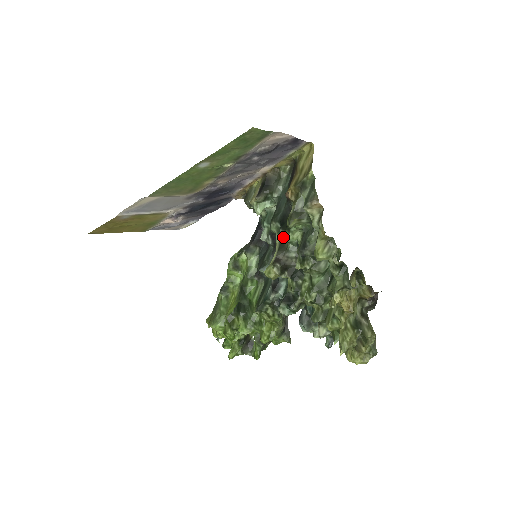
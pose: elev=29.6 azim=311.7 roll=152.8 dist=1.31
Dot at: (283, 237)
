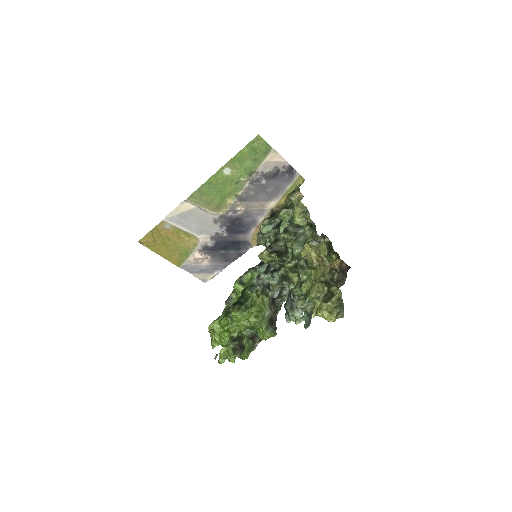
Dot at: (277, 236)
